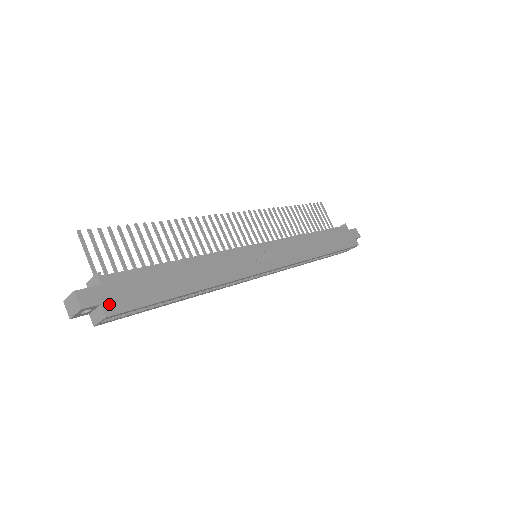
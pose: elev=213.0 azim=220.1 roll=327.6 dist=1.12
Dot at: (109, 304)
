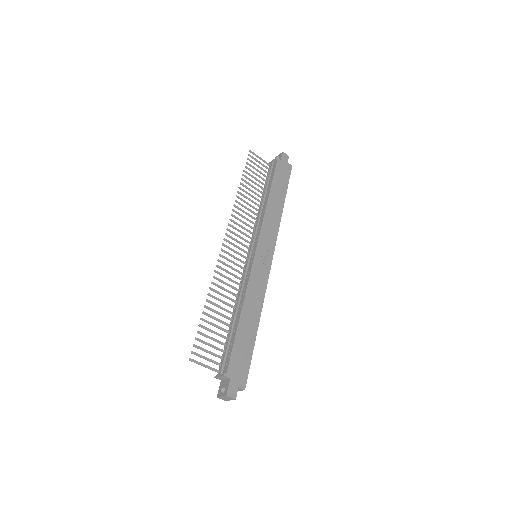
Dot at: (240, 383)
